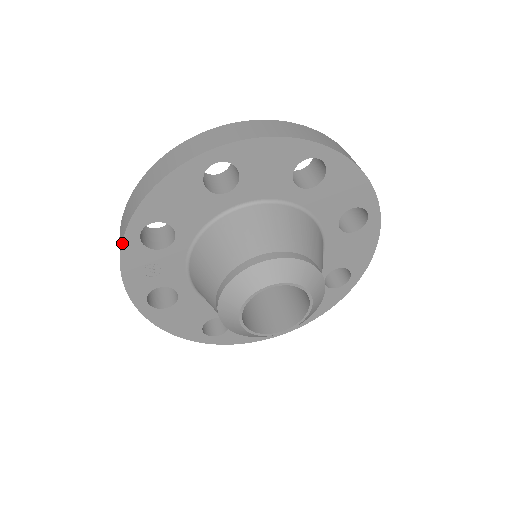
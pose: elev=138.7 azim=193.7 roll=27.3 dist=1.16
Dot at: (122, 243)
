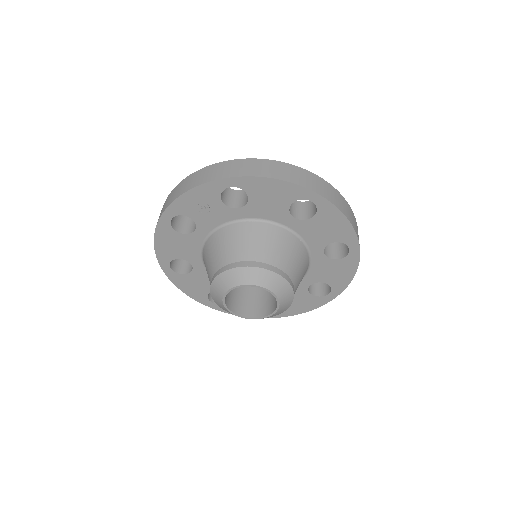
Dot at: (214, 181)
